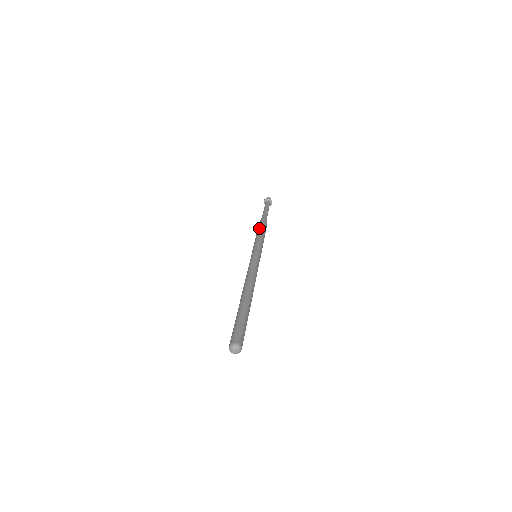
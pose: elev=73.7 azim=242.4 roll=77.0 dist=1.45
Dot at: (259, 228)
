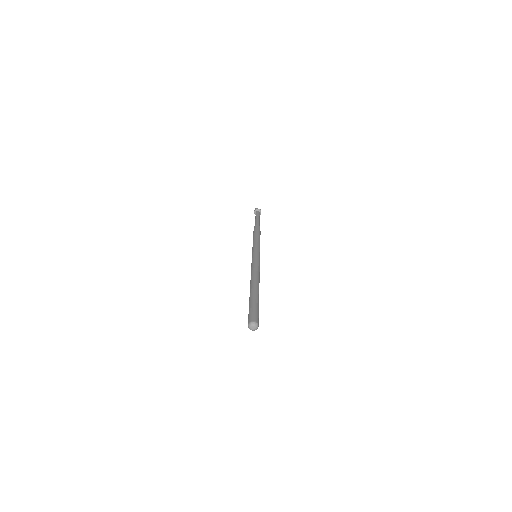
Dot at: (258, 233)
